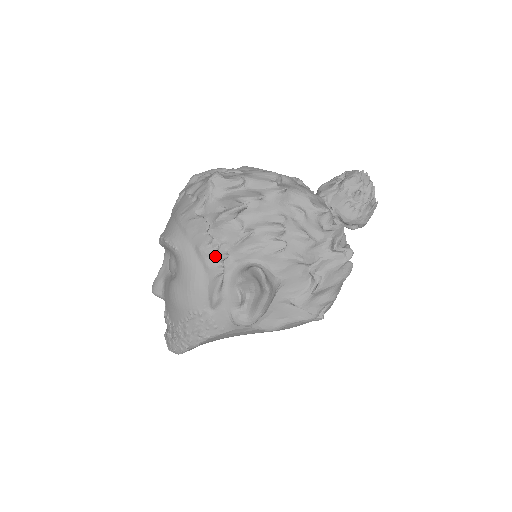
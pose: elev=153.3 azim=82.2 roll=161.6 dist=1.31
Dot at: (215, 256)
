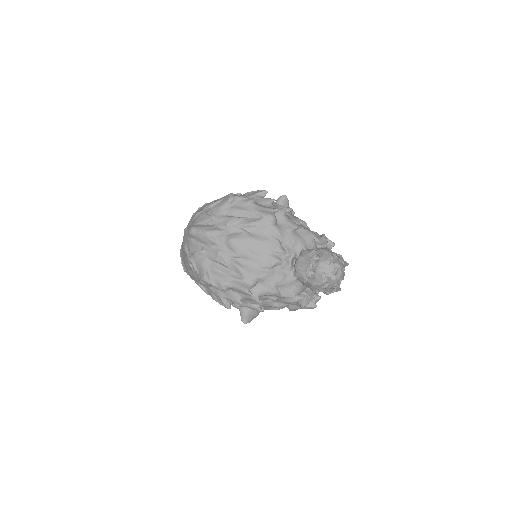
Dot at: occluded
